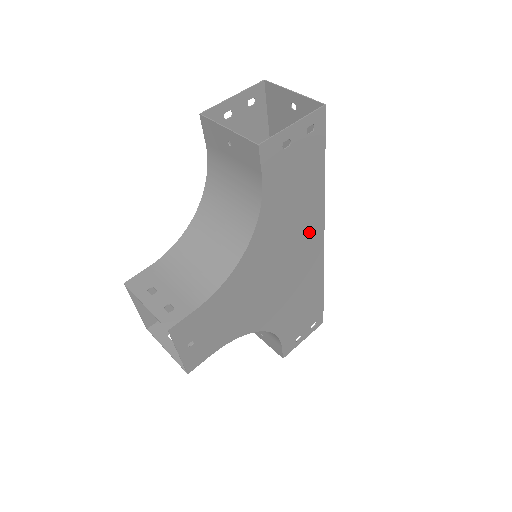
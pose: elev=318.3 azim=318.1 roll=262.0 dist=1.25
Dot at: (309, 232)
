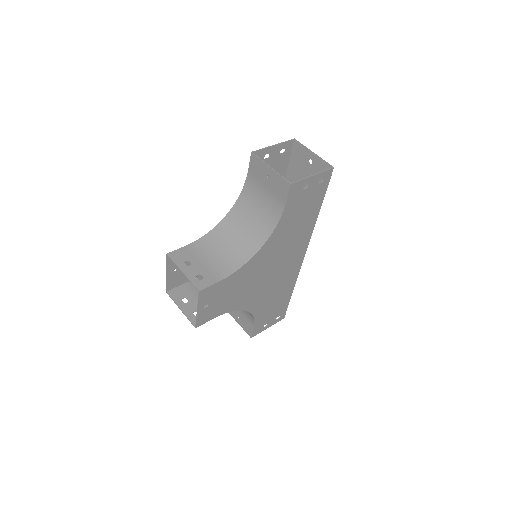
Dot at: (298, 247)
